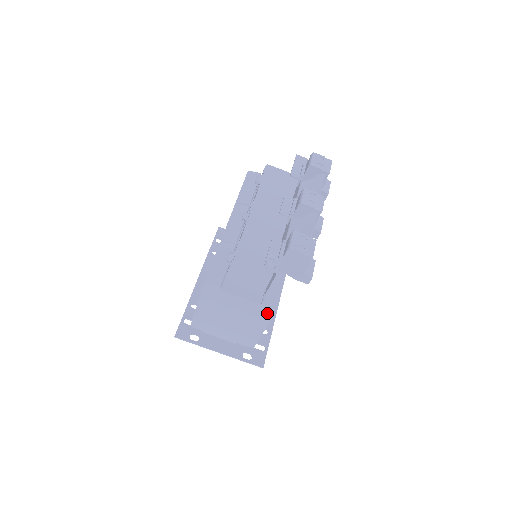
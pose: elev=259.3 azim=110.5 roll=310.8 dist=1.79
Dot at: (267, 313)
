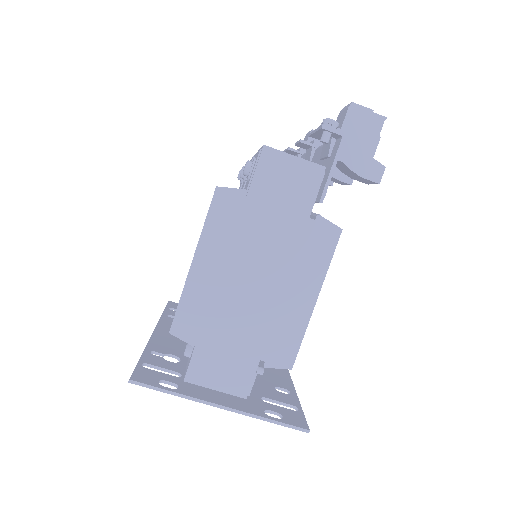
Dot at: (324, 243)
